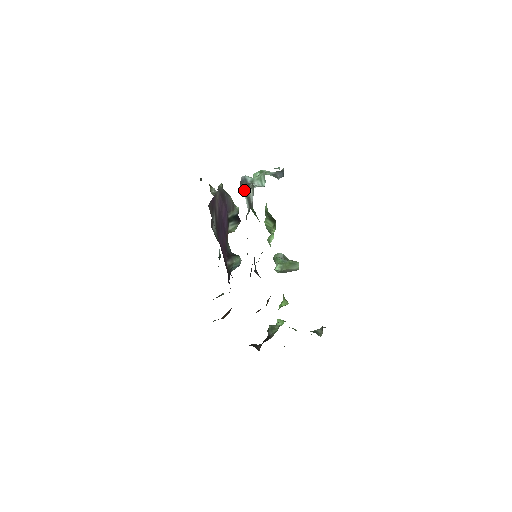
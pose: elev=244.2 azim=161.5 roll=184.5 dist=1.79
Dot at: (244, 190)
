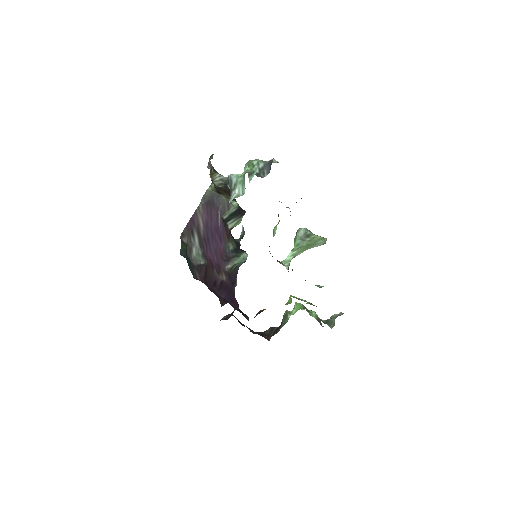
Dot at: occluded
